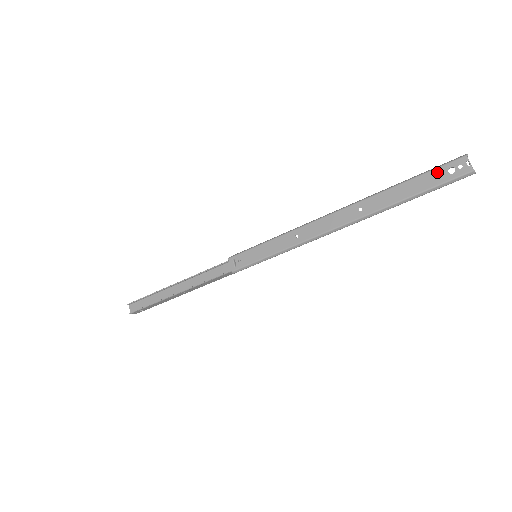
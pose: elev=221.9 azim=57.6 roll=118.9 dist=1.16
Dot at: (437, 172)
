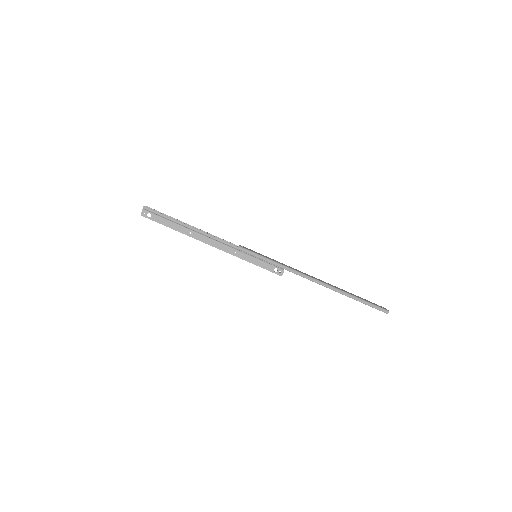
Dot at: (371, 302)
